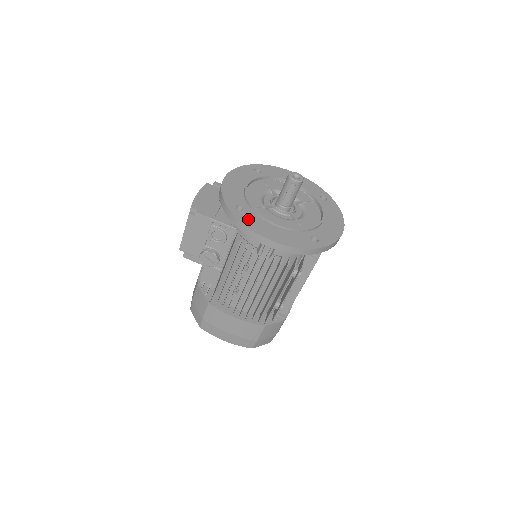
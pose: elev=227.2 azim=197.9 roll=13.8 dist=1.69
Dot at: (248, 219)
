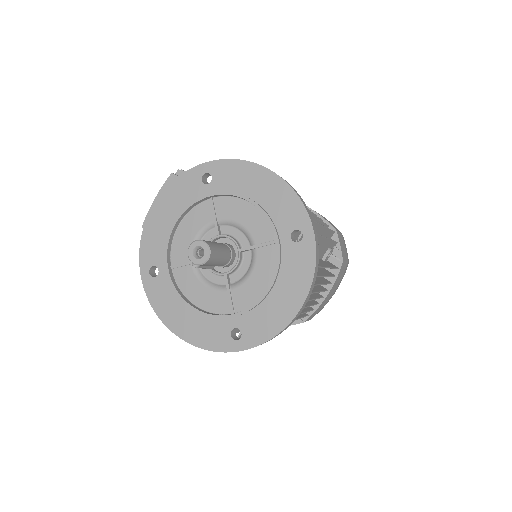
Dot at: (158, 293)
